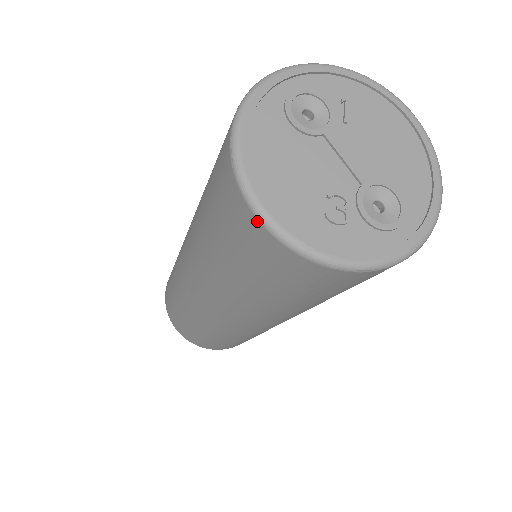
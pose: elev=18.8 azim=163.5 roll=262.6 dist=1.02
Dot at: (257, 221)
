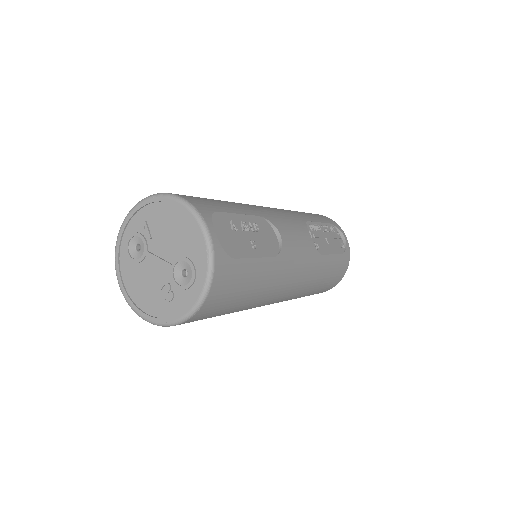
Dot at: (148, 321)
